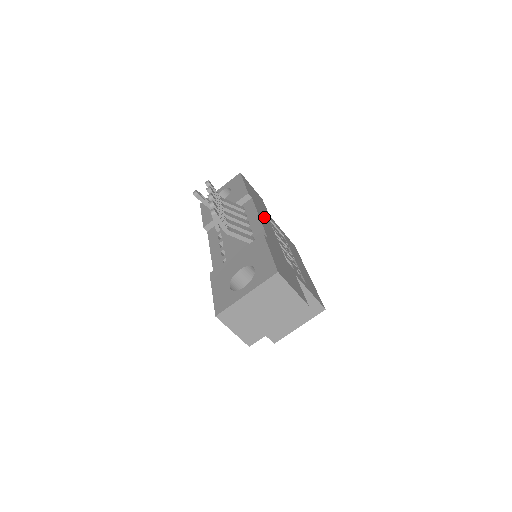
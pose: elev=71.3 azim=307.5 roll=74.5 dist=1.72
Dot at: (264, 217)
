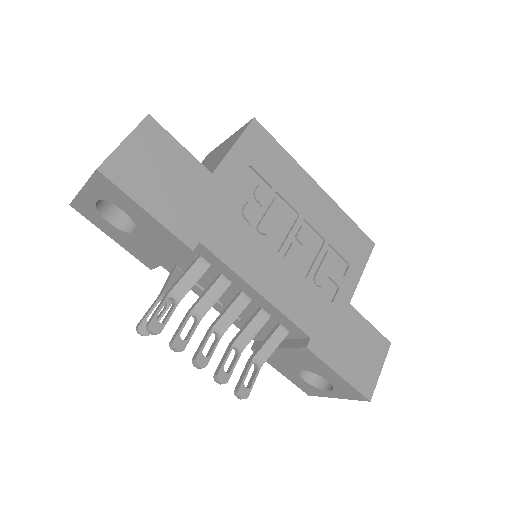
Dot at: (243, 248)
